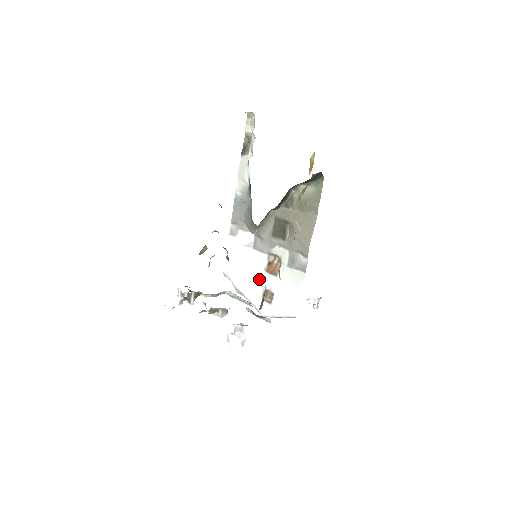
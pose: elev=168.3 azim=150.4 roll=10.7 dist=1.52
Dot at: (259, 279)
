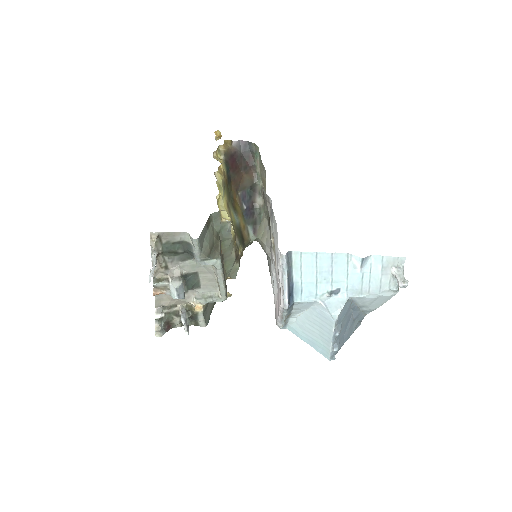
Dot at: (278, 281)
